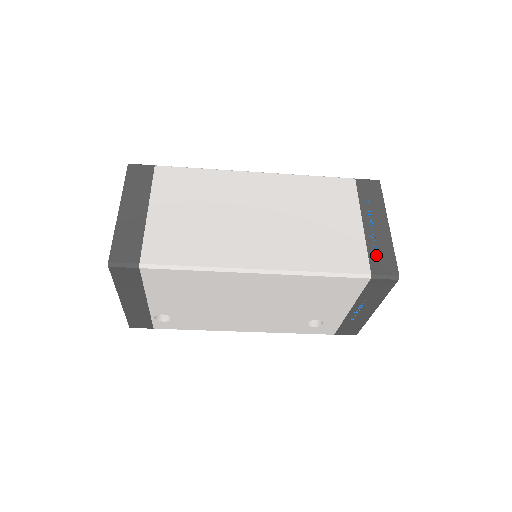
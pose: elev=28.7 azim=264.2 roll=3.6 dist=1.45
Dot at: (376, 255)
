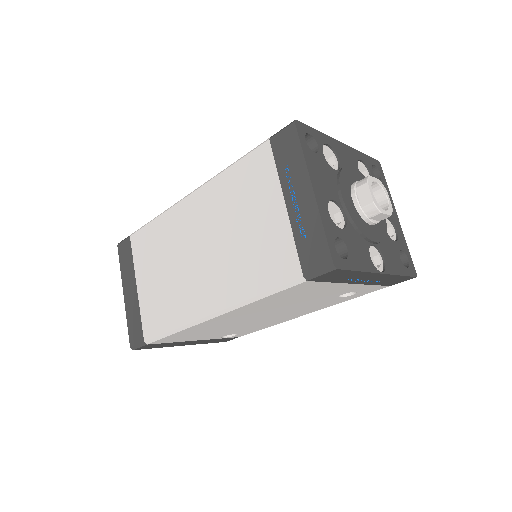
Dot at: (305, 246)
